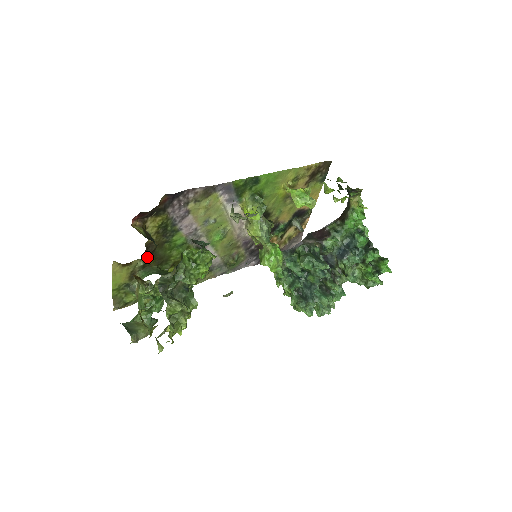
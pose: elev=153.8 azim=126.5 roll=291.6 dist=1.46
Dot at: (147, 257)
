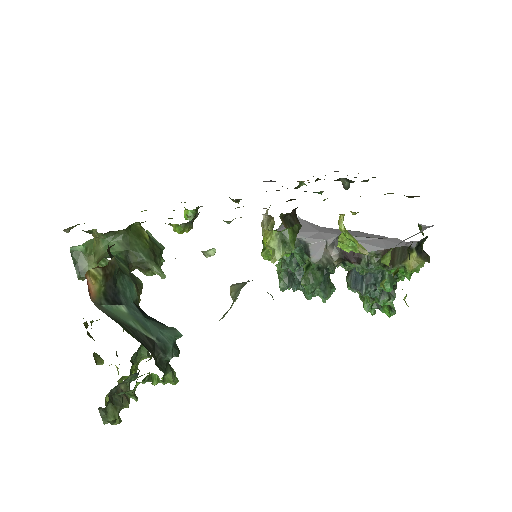
Dot at: occluded
